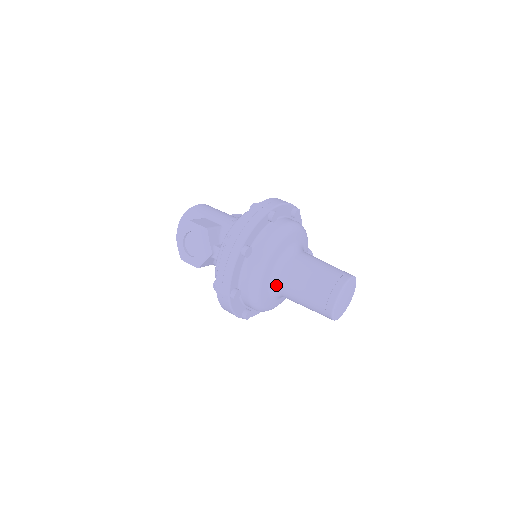
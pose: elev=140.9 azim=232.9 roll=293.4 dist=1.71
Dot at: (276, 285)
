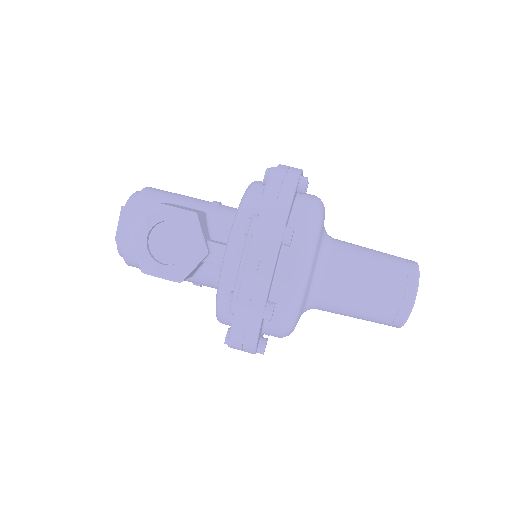
Dot at: (316, 289)
